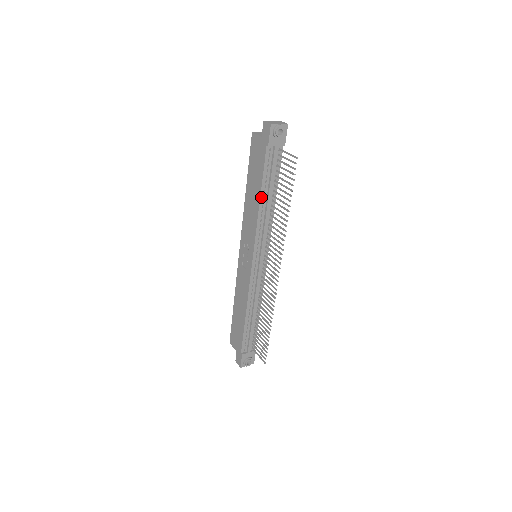
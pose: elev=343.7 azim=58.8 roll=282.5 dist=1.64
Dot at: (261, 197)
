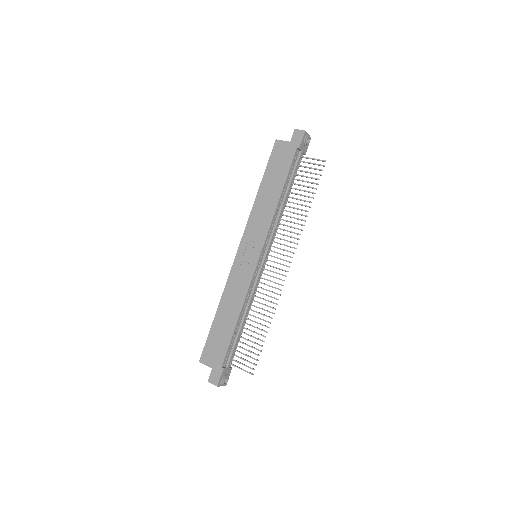
Dot at: (282, 193)
